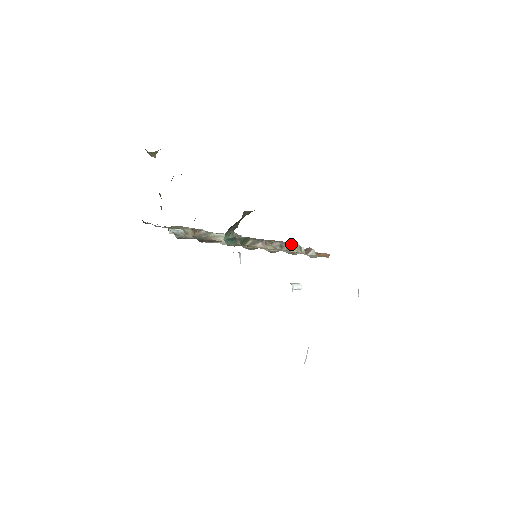
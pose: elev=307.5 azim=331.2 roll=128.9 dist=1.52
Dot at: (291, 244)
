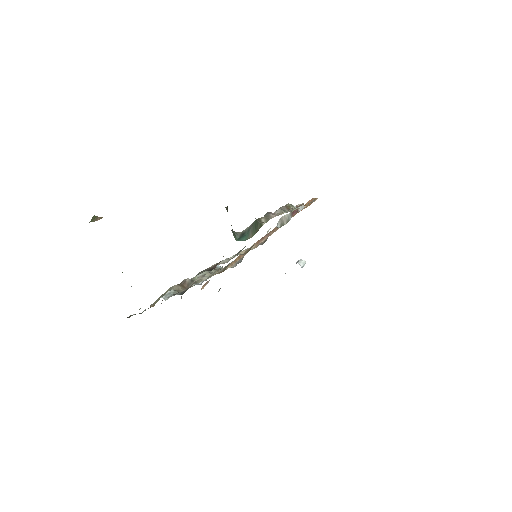
Dot at: (285, 206)
